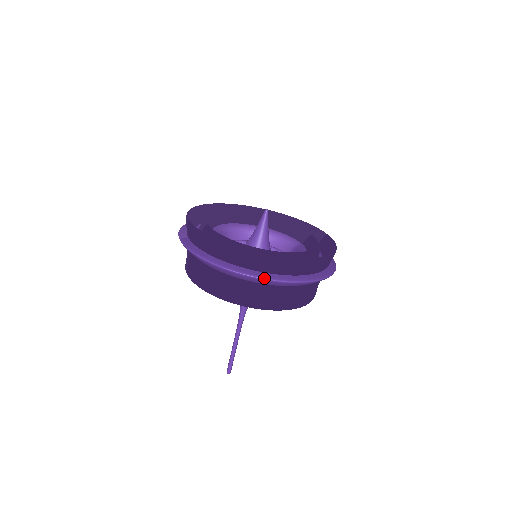
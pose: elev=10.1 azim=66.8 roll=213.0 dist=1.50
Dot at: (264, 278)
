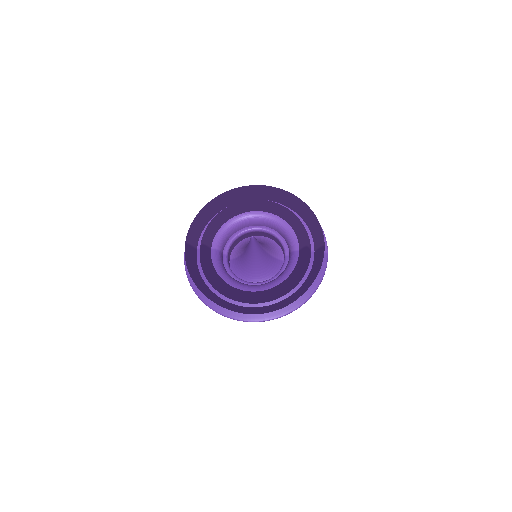
Dot at: occluded
